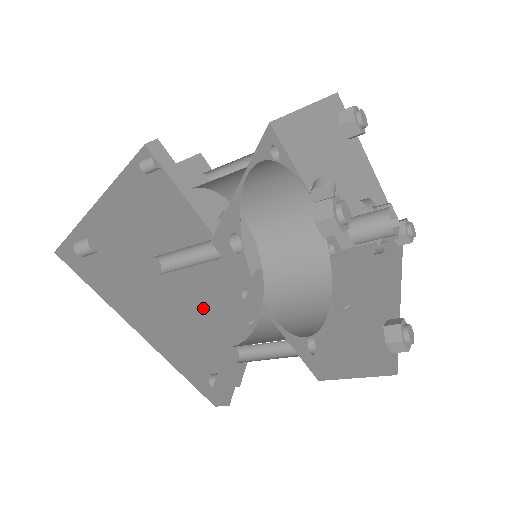
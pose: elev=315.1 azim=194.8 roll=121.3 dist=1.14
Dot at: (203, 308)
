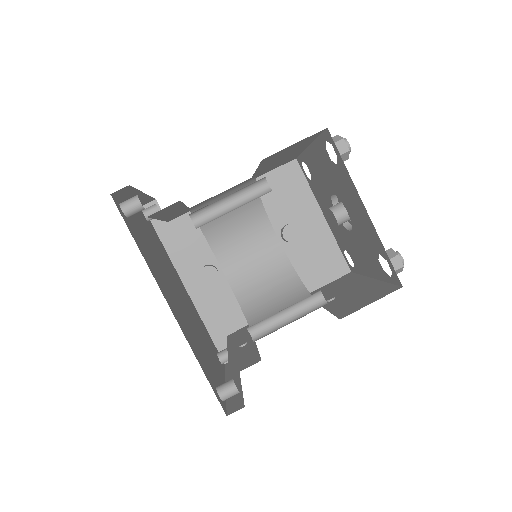
Dot at: (197, 333)
